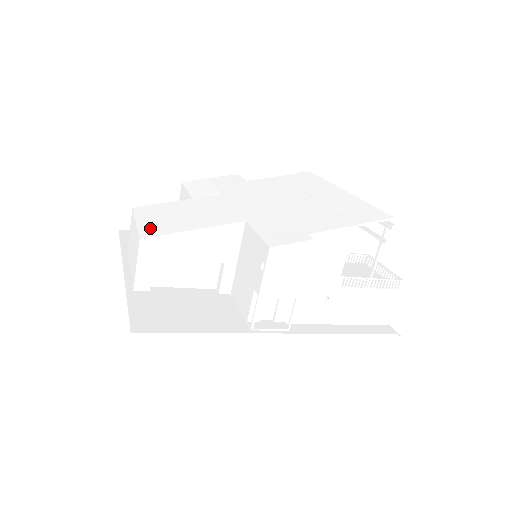
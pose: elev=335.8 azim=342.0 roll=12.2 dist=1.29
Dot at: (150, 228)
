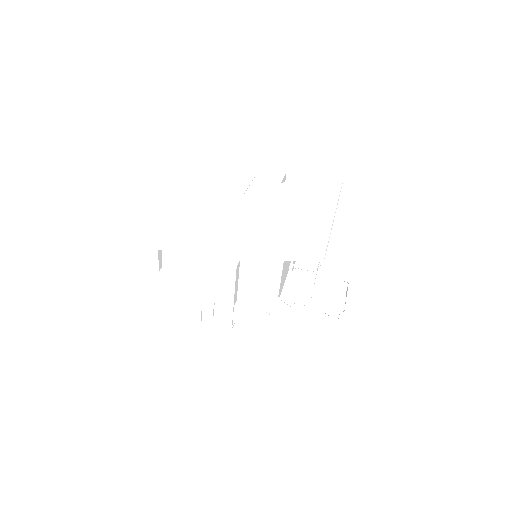
Dot at: (162, 225)
